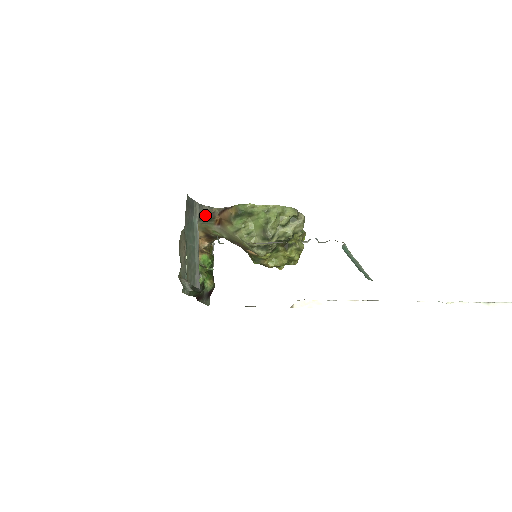
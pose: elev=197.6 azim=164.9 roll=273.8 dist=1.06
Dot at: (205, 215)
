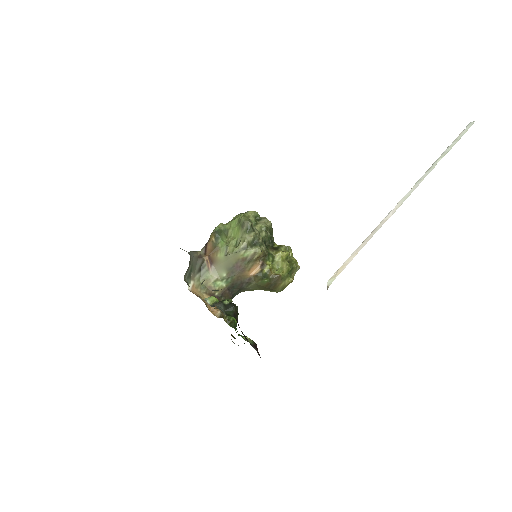
Dot at: (194, 258)
